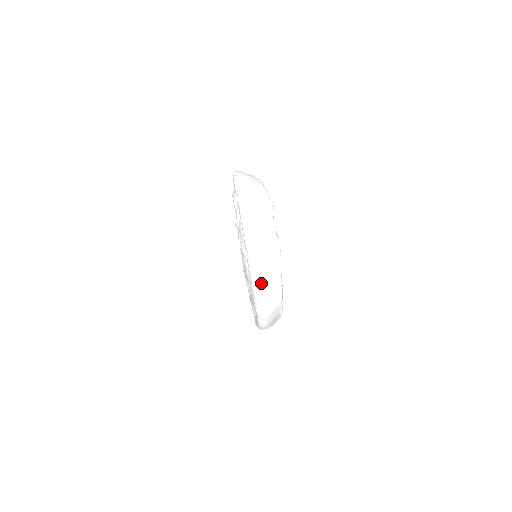
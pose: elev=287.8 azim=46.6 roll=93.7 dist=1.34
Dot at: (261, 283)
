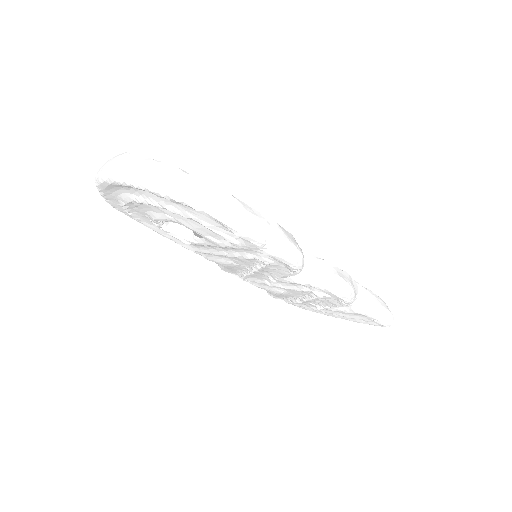
Dot at: (133, 173)
